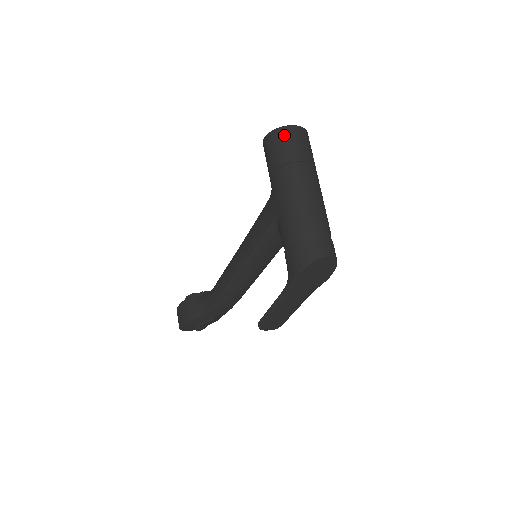
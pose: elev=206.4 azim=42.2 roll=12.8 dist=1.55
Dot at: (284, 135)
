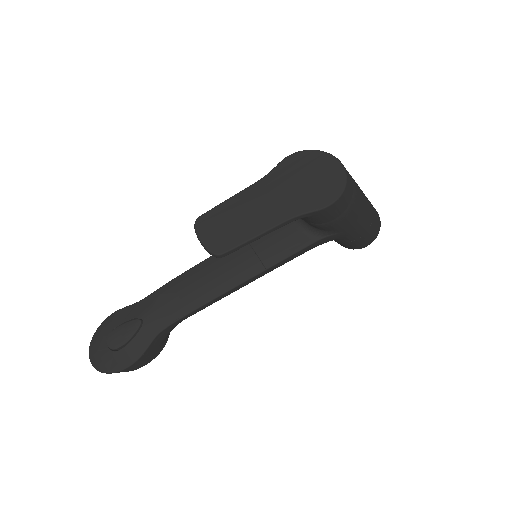
Dot at: occluded
